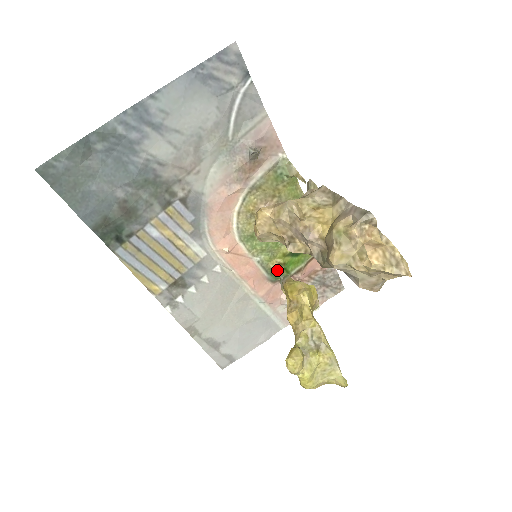
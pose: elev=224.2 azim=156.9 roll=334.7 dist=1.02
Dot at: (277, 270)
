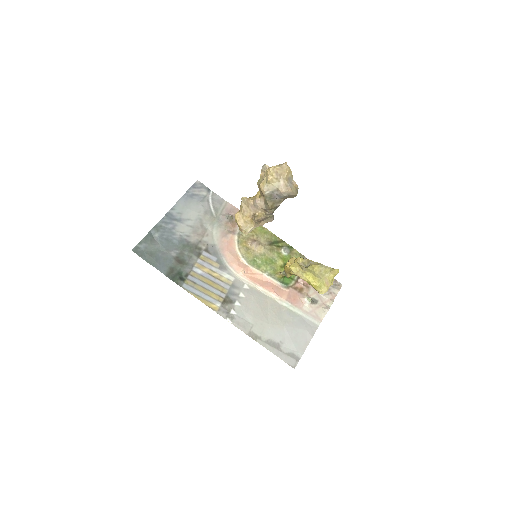
Dot at: (281, 273)
